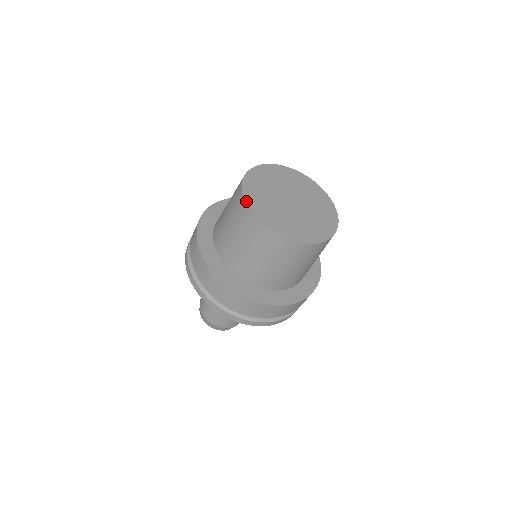
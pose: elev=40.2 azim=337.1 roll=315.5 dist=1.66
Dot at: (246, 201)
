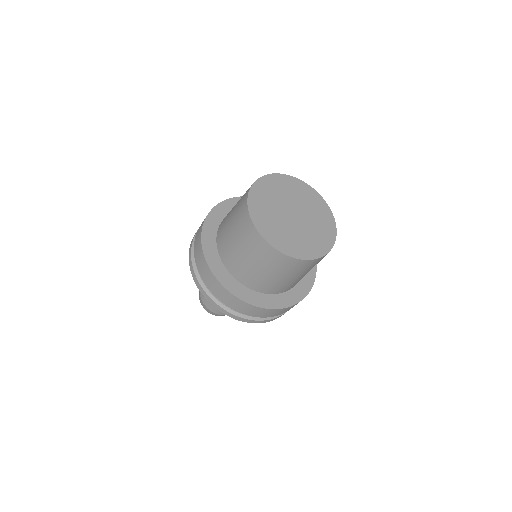
Dot at: (248, 200)
